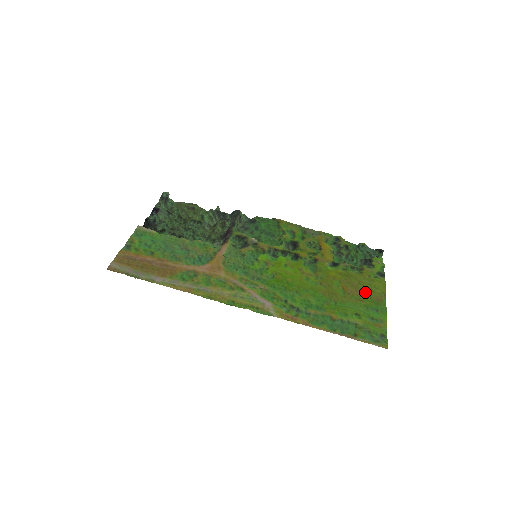
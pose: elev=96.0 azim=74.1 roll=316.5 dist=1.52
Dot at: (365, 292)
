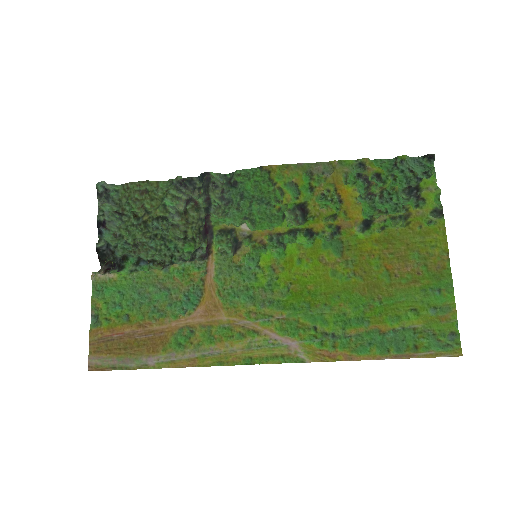
Dot at: (418, 262)
